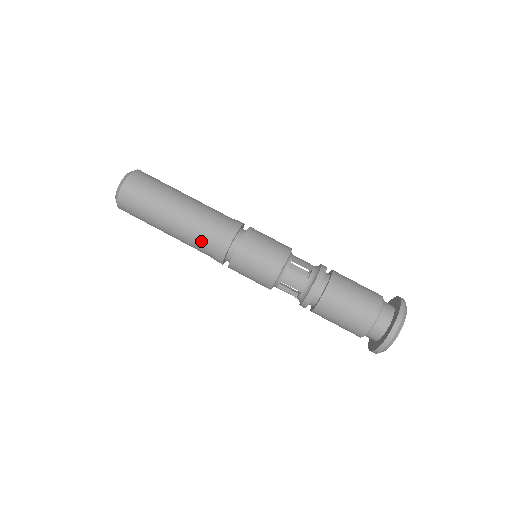
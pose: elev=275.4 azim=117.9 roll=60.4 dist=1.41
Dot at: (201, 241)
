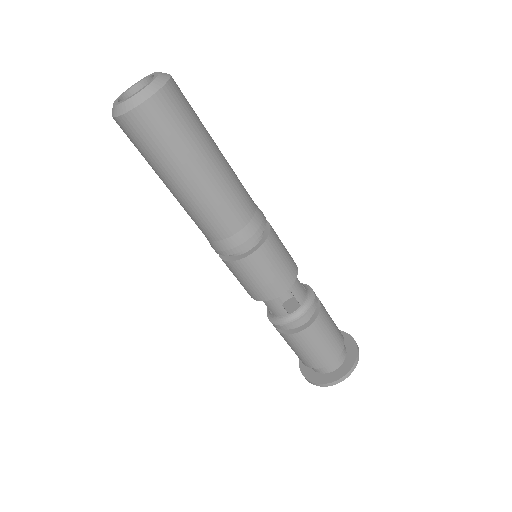
Dot at: (201, 228)
